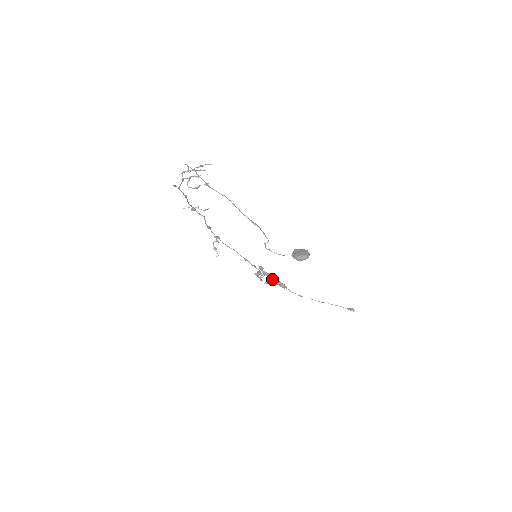
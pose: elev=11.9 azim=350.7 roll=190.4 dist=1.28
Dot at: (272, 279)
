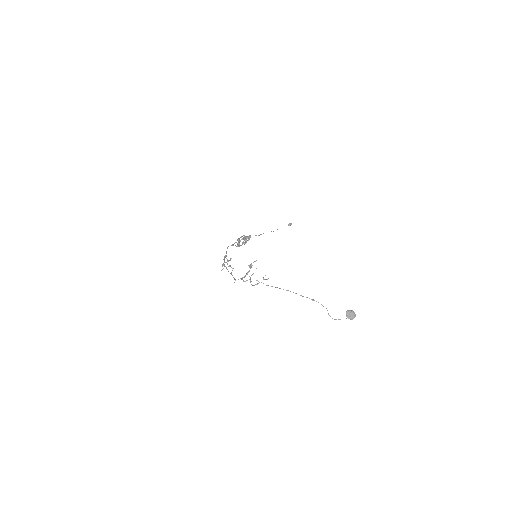
Dot at: (246, 241)
